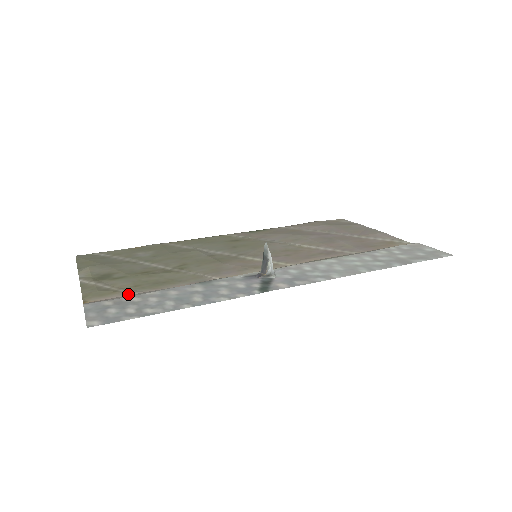
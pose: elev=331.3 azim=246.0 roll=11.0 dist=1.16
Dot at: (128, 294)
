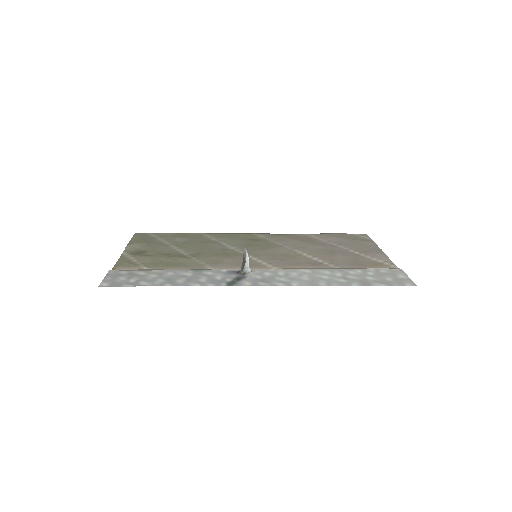
Dot at: (143, 269)
